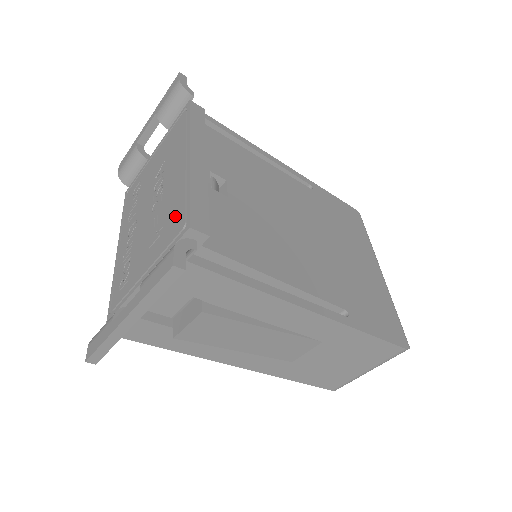
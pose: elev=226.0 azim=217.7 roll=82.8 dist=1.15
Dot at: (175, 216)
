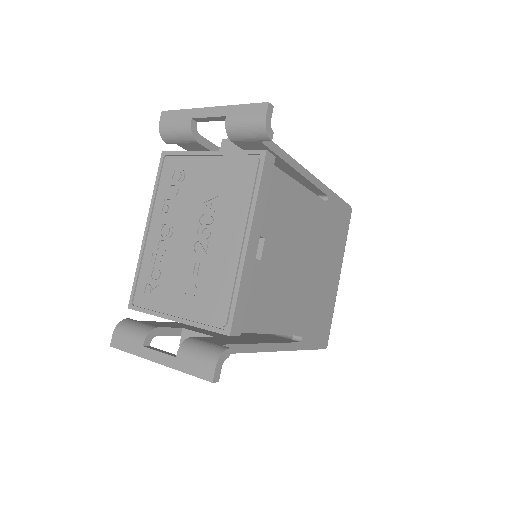
Dot at: (218, 299)
